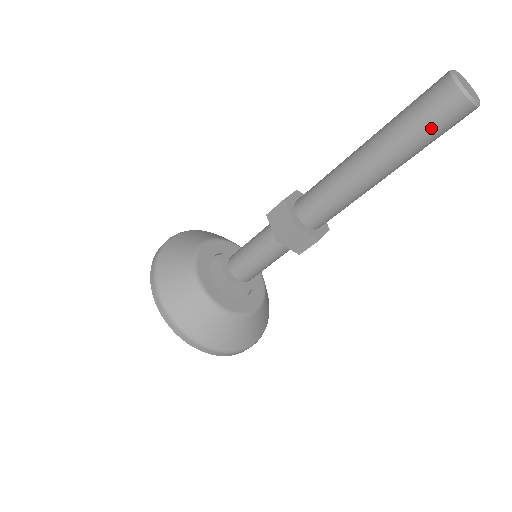
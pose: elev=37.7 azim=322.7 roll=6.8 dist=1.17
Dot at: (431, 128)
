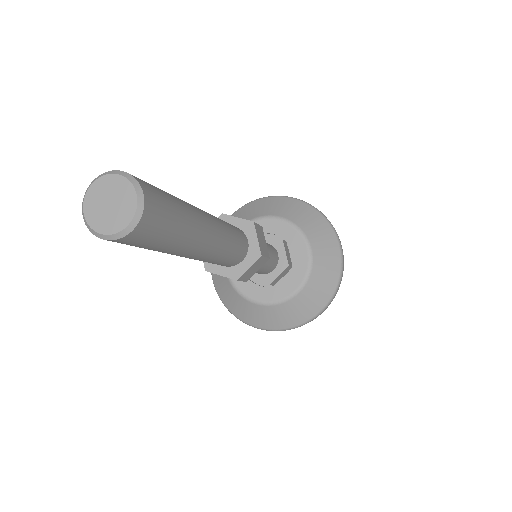
Dot at: (162, 240)
